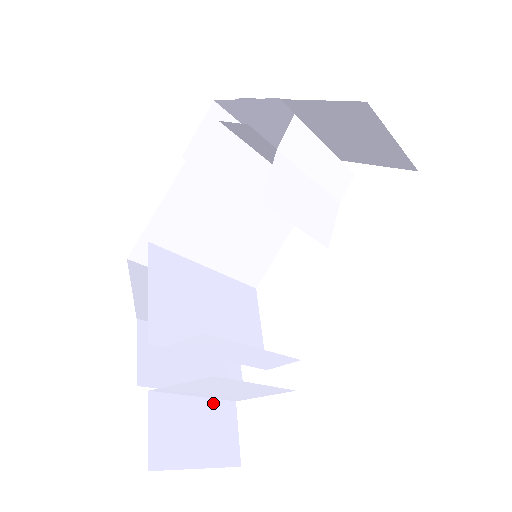
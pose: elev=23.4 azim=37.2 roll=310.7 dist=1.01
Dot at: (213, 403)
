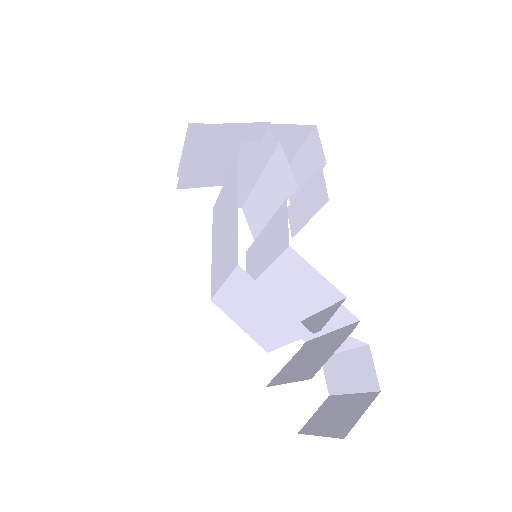
Dot at: occluded
